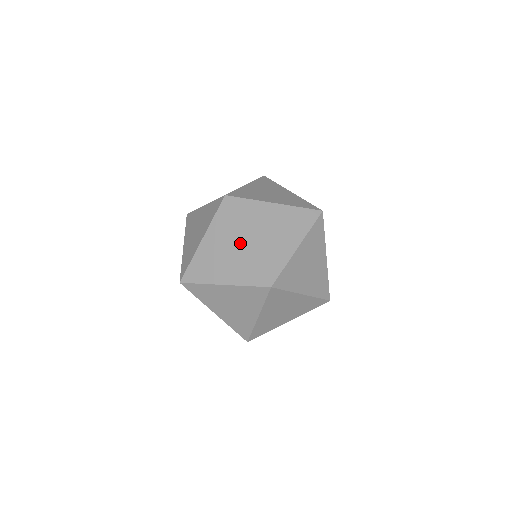
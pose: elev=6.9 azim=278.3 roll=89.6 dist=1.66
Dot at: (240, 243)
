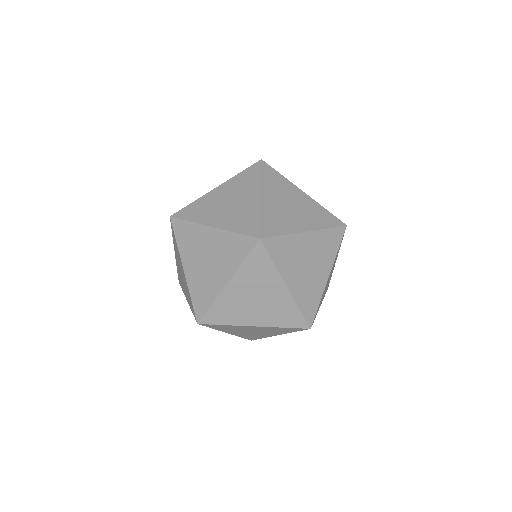
Dot at: (277, 289)
